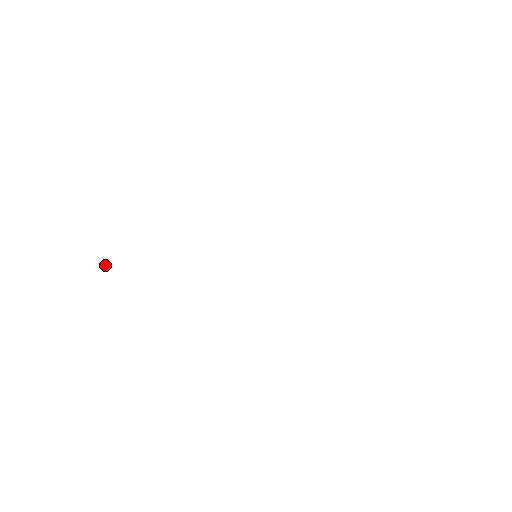
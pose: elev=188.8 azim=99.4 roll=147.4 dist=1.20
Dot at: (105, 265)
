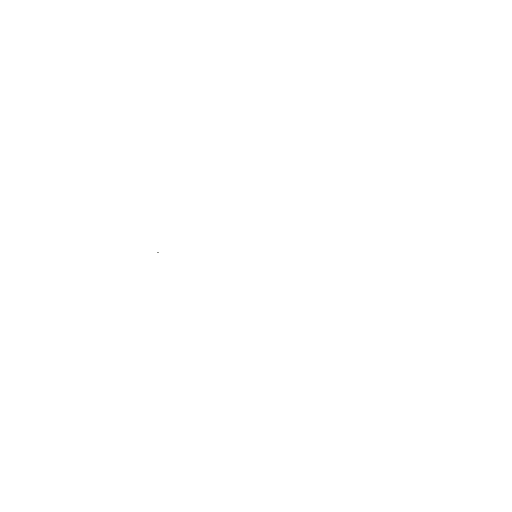
Dot at: occluded
